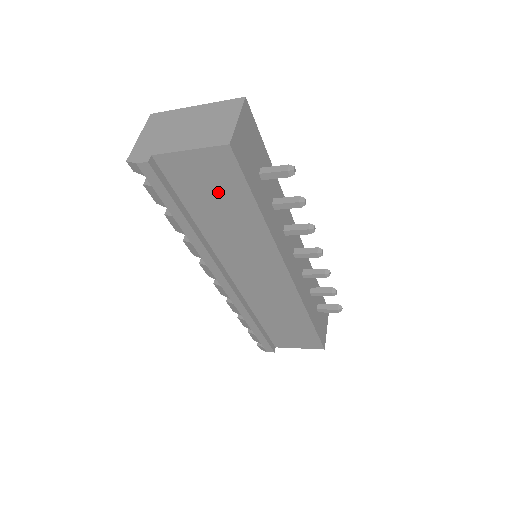
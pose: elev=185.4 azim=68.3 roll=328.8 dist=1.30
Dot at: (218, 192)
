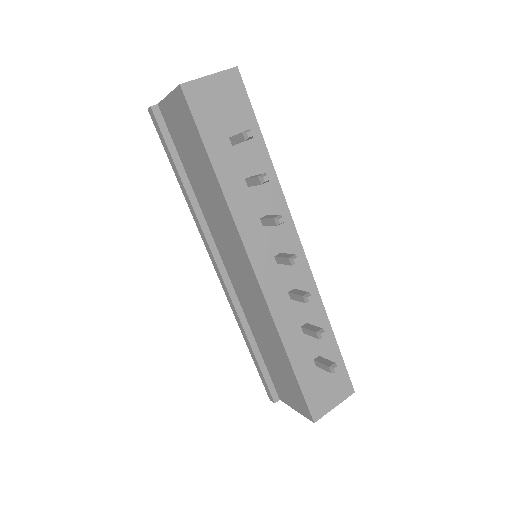
Dot at: (190, 144)
